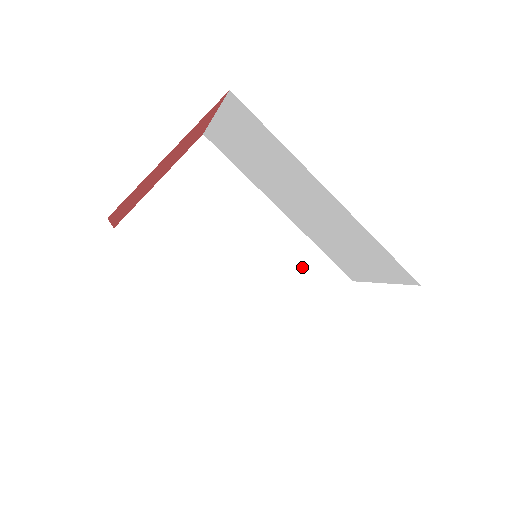
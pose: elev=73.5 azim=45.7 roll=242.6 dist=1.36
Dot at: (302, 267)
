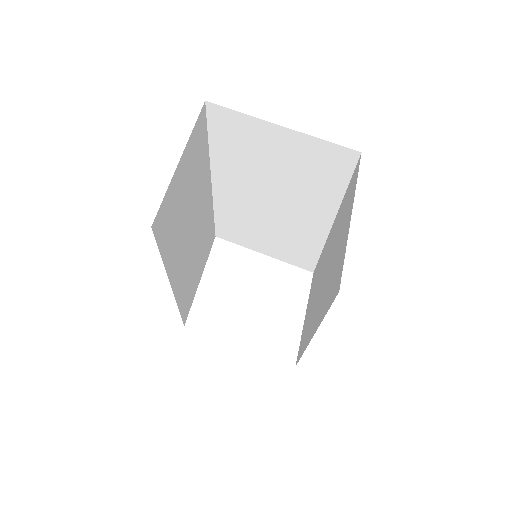
Dot at: (298, 244)
